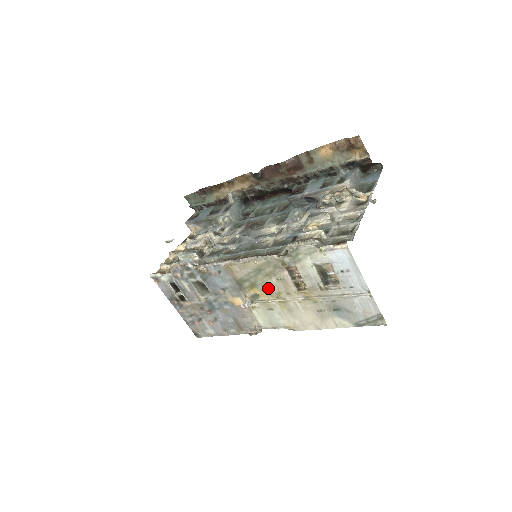
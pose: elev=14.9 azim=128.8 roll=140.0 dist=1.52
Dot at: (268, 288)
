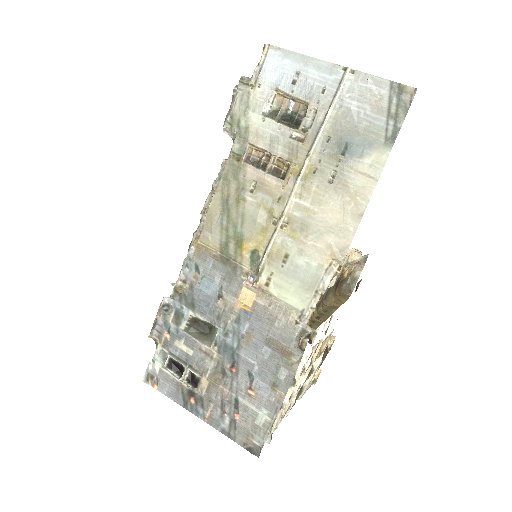
Dot at: (252, 219)
